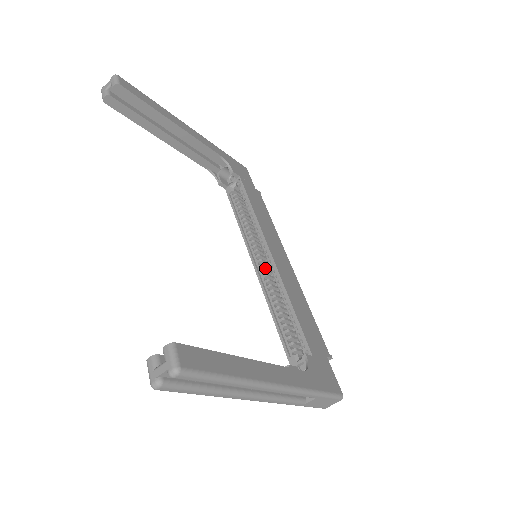
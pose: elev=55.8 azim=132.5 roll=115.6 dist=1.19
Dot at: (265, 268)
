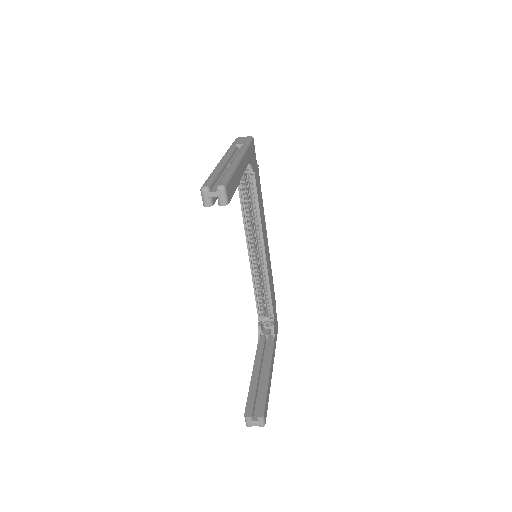
Dot at: (254, 252)
